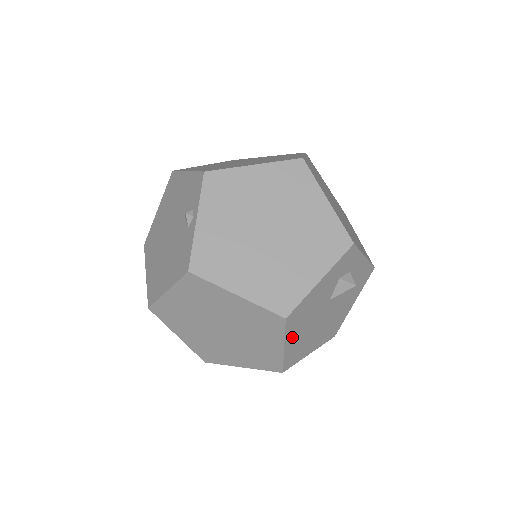
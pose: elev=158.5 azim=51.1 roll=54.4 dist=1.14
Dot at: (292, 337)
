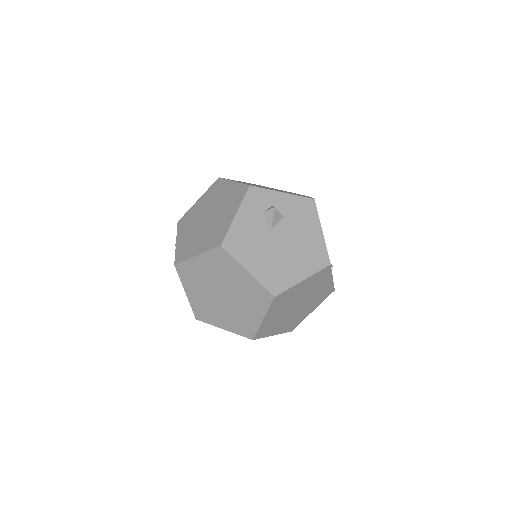
Dot at: (250, 262)
